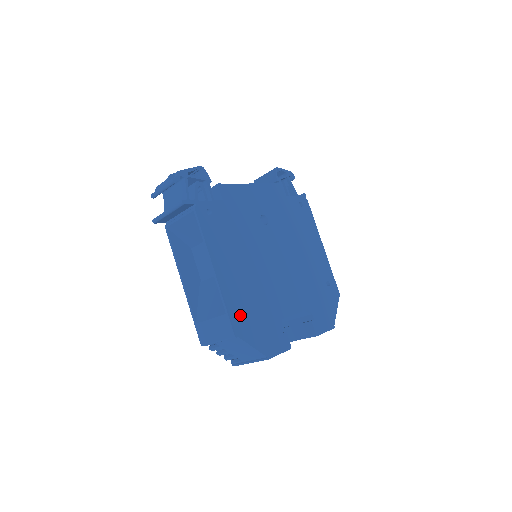
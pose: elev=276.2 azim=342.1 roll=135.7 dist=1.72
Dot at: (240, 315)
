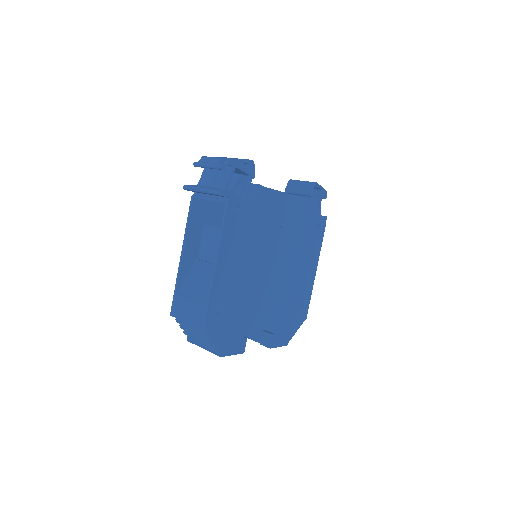
Dot at: (217, 311)
